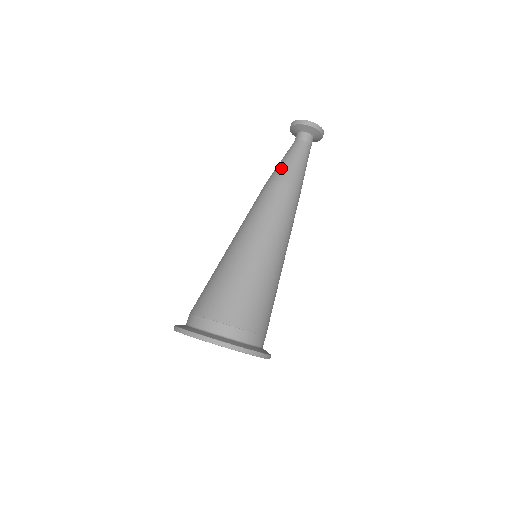
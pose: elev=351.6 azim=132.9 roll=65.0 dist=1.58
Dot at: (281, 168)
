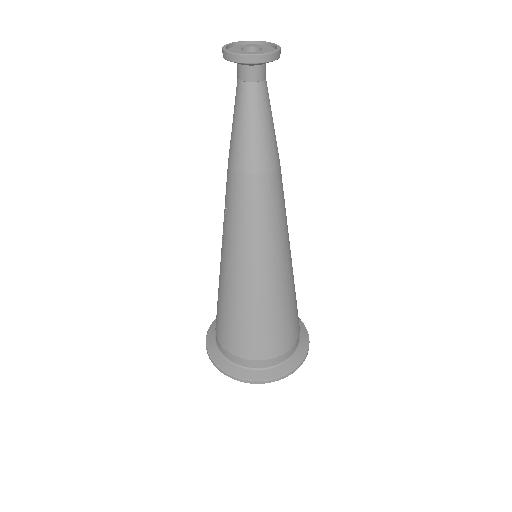
Dot at: (259, 149)
